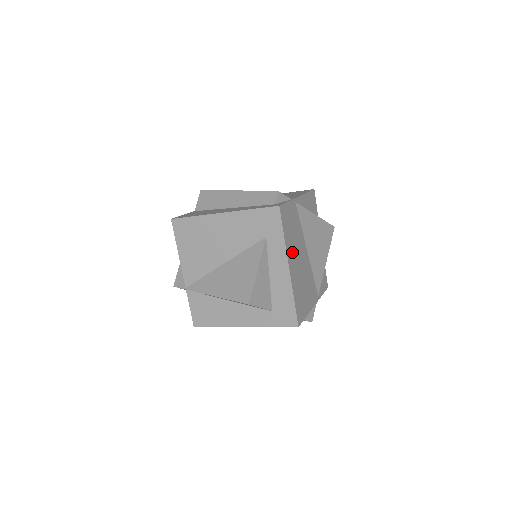
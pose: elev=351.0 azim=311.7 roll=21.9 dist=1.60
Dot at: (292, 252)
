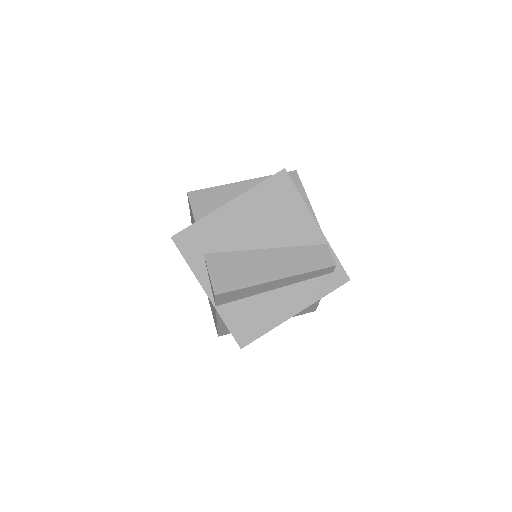
Dot at: occluded
